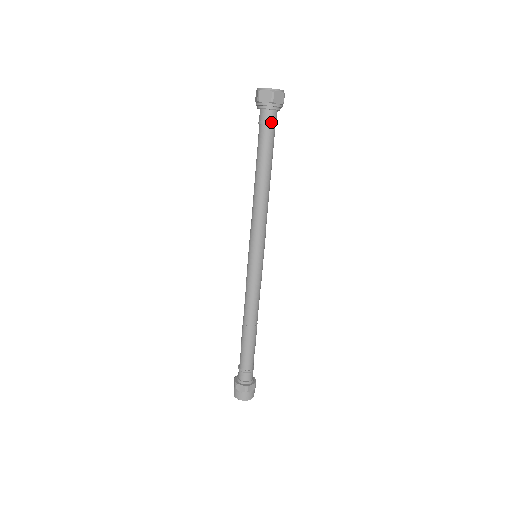
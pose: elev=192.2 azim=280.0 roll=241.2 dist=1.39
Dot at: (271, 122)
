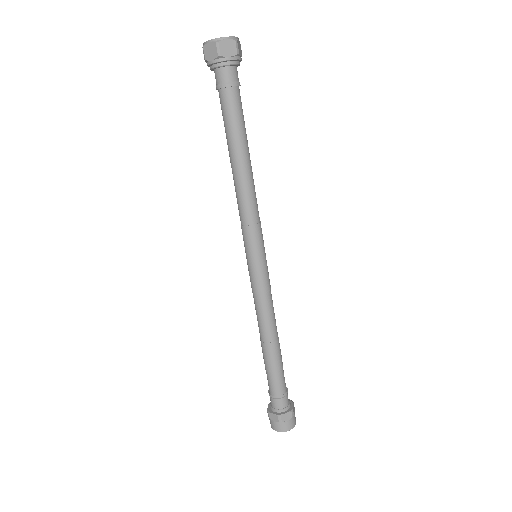
Dot at: (228, 83)
